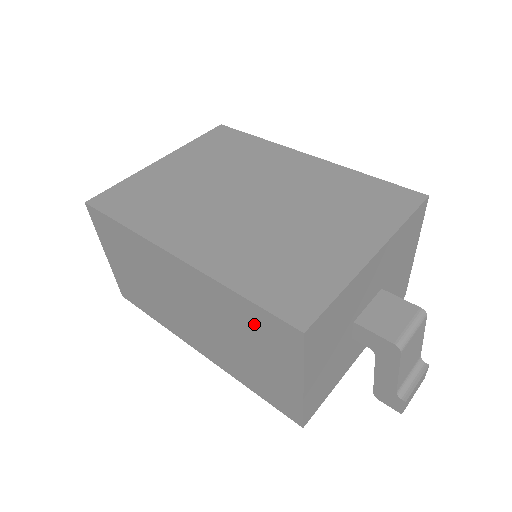
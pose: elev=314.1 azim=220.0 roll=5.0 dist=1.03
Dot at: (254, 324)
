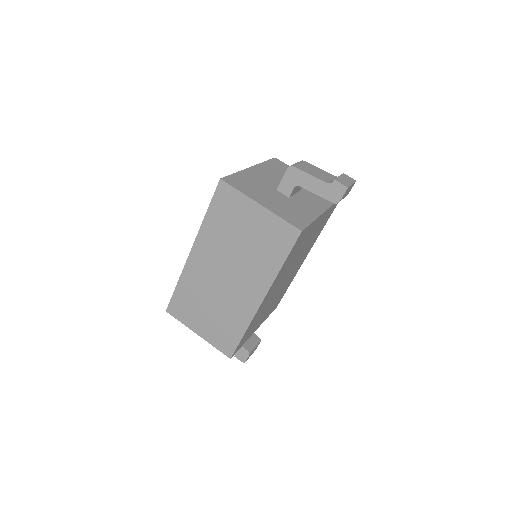
Dot at: (223, 216)
